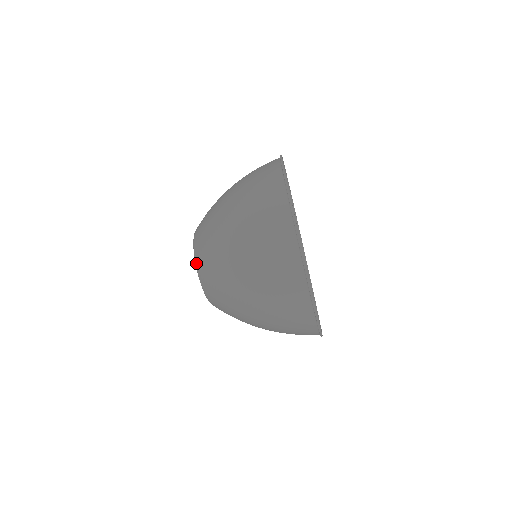
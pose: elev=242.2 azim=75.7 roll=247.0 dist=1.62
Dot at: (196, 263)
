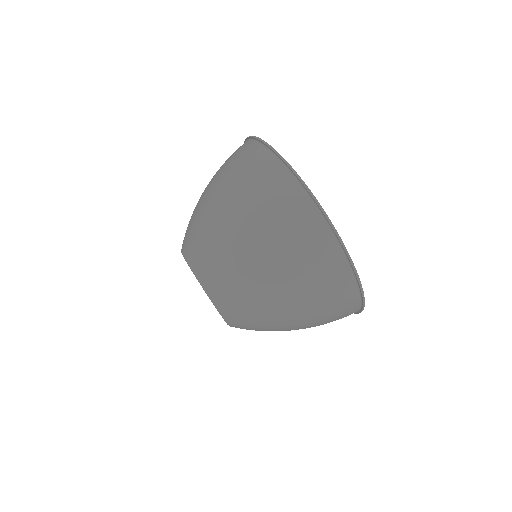
Dot at: (209, 295)
